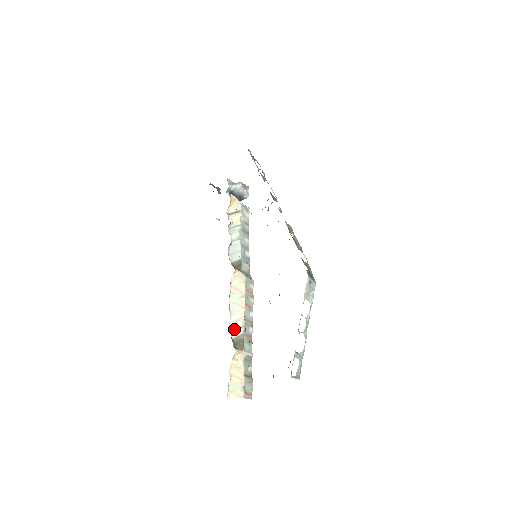
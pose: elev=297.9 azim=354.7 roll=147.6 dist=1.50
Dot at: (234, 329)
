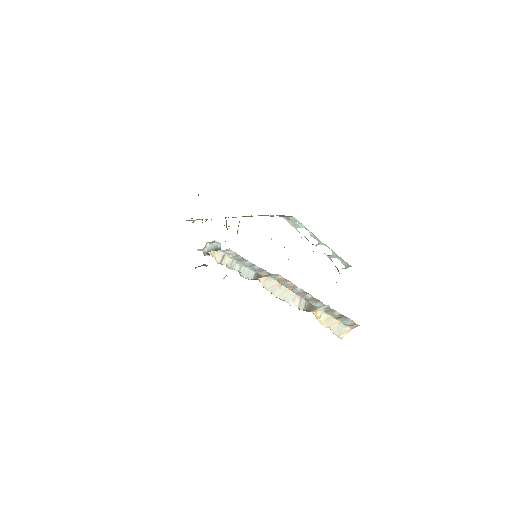
Dot at: (298, 305)
